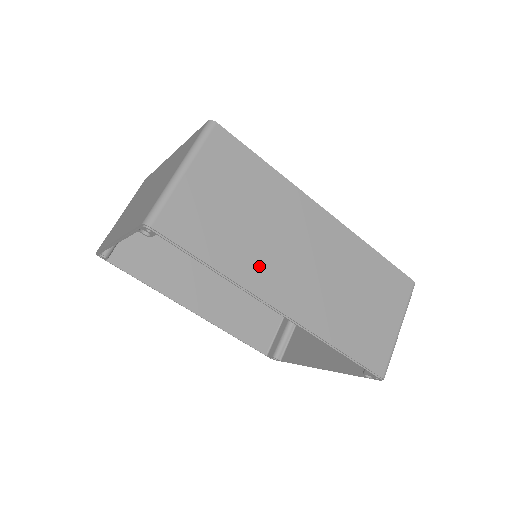
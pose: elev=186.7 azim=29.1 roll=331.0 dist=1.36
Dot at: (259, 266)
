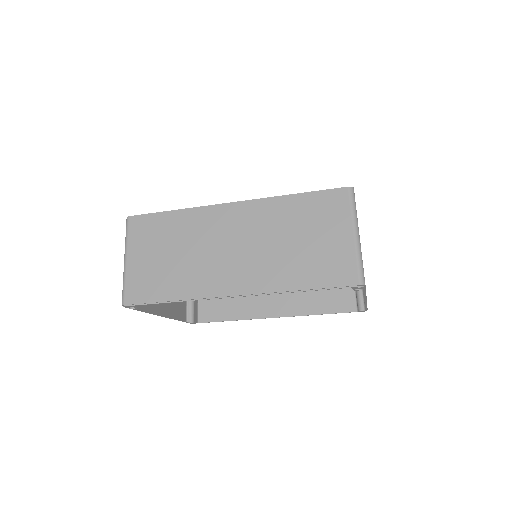
Dot at: (201, 278)
